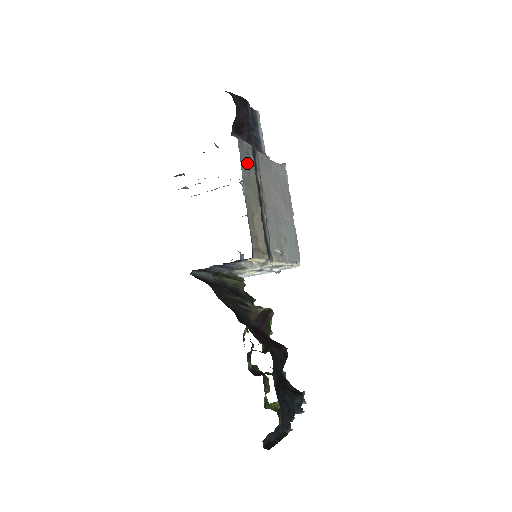
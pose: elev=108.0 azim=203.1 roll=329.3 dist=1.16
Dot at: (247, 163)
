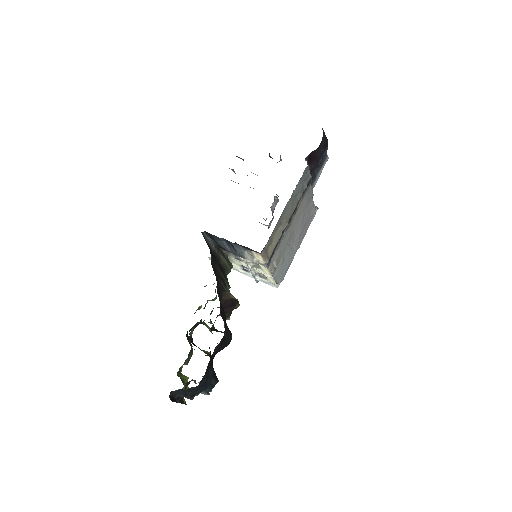
Dot at: (301, 186)
